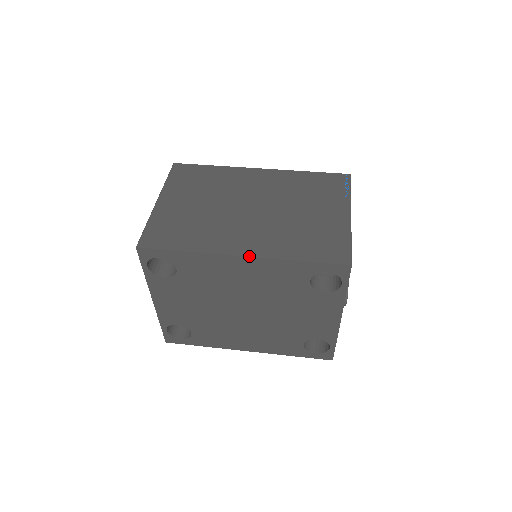
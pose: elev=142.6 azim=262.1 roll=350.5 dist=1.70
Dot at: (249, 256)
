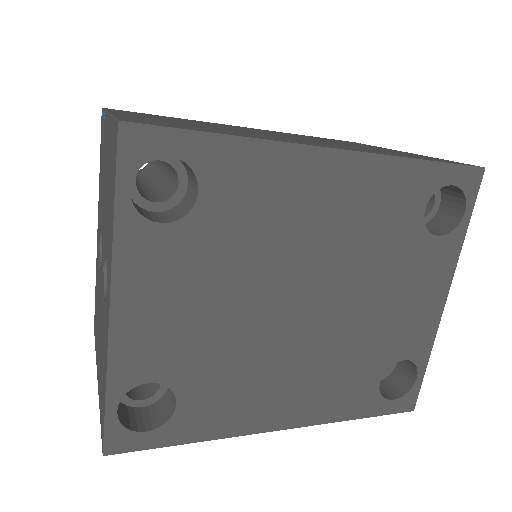
Dot at: (347, 149)
